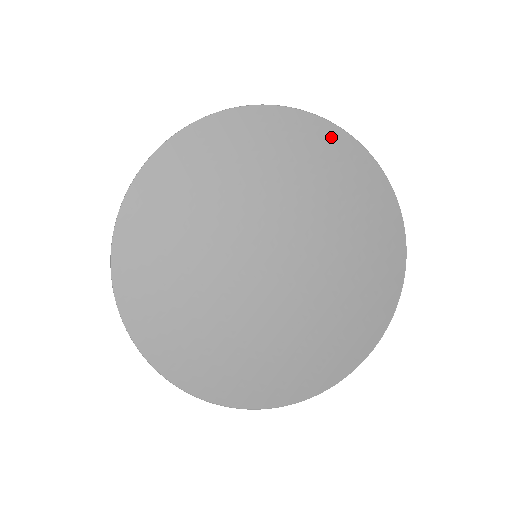
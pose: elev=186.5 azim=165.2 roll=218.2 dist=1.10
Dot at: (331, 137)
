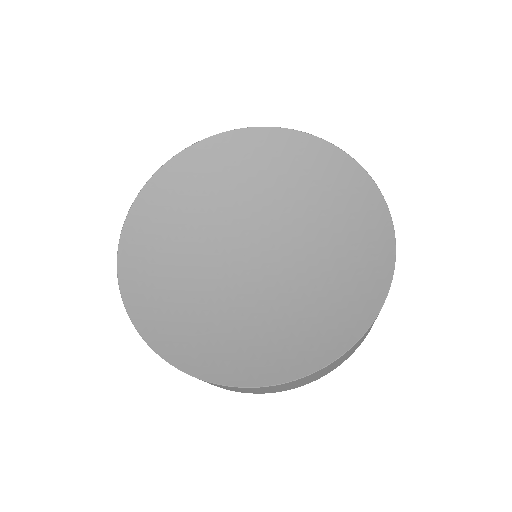
Dot at: (307, 144)
